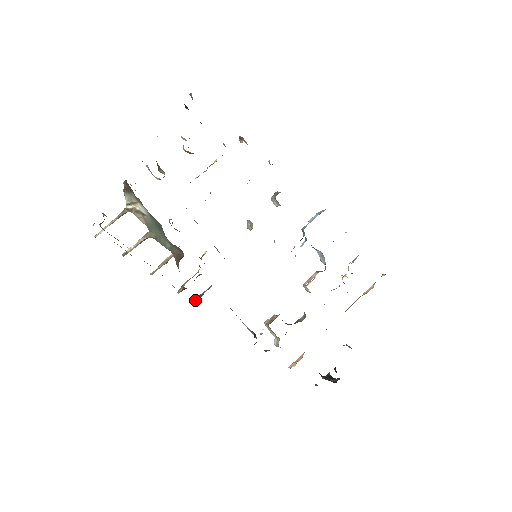
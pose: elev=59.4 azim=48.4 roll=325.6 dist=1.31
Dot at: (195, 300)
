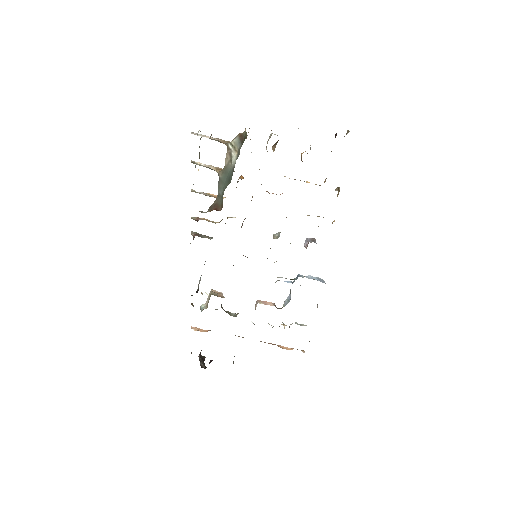
Dot at: (194, 233)
